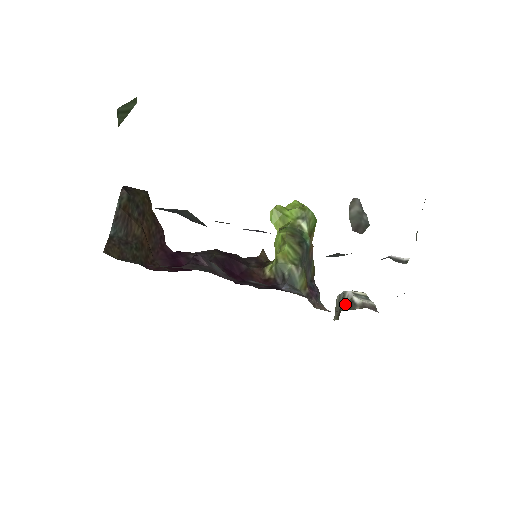
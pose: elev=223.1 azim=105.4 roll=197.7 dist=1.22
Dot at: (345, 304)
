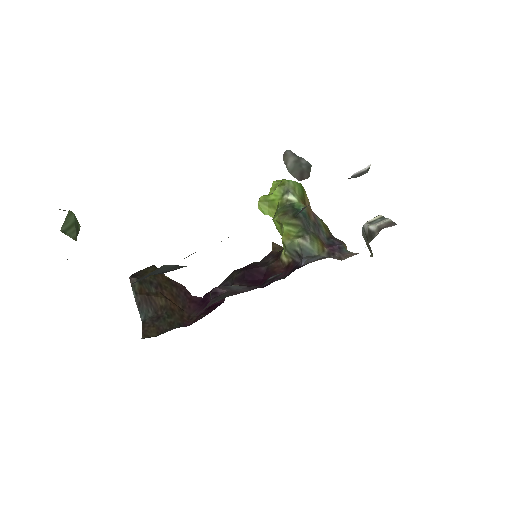
Dot at: occluded
